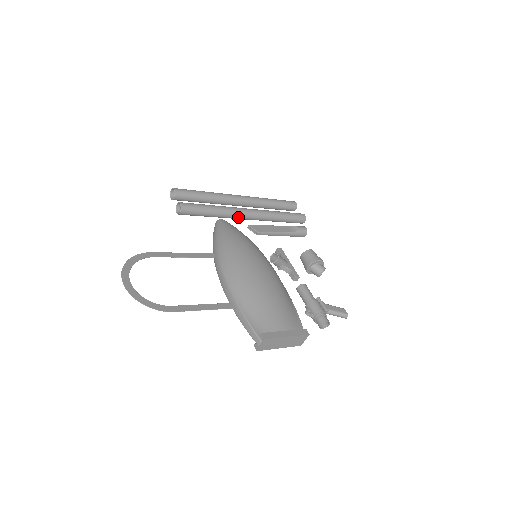
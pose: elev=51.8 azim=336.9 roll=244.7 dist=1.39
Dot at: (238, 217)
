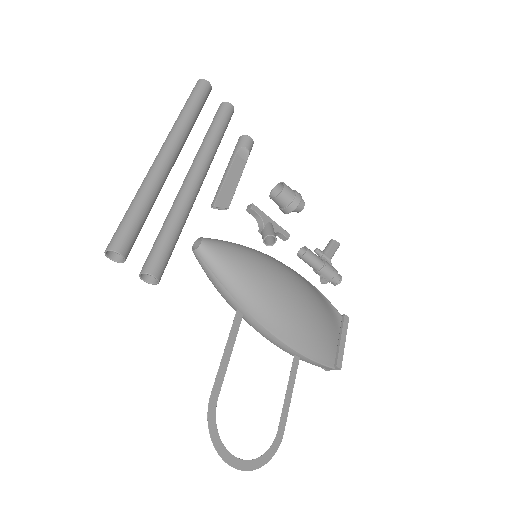
Dot at: occluded
